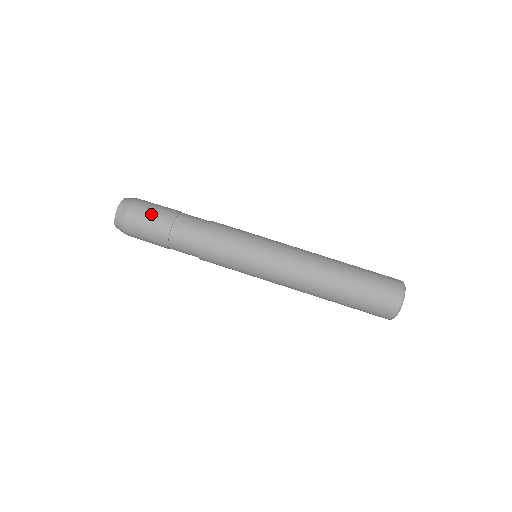
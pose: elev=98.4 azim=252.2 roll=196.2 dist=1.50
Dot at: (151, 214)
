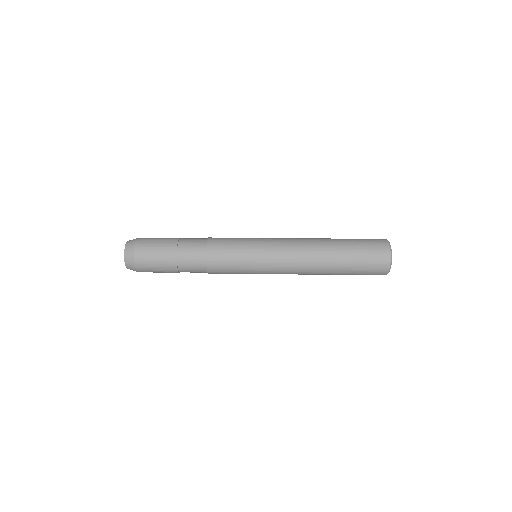
Dot at: (155, 252)
